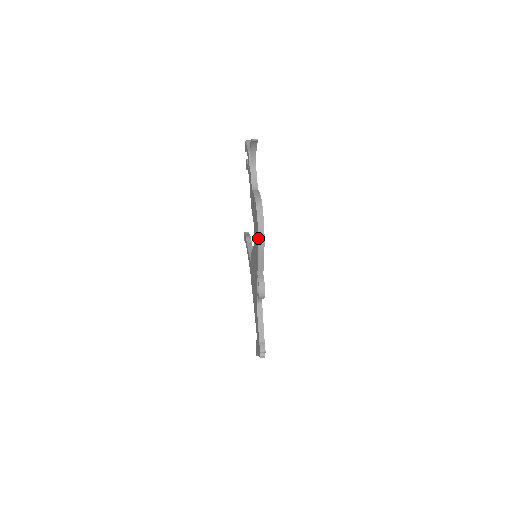
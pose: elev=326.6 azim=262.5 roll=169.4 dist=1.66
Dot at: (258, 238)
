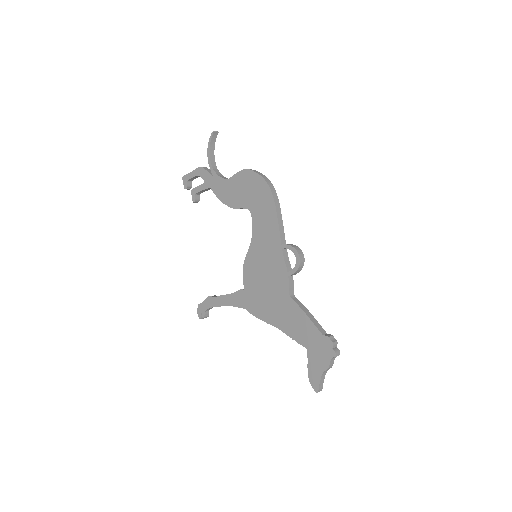
Dot at: (271, 191)
